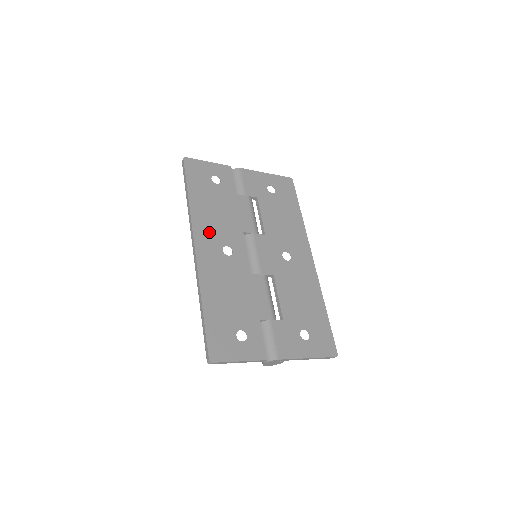
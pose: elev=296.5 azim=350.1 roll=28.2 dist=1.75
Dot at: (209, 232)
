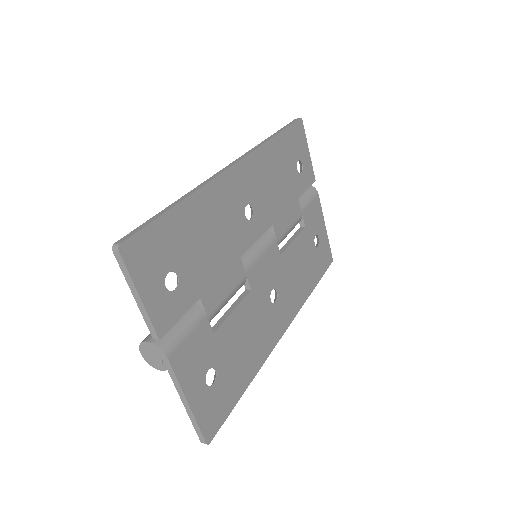
Dot at: (256, 178)
